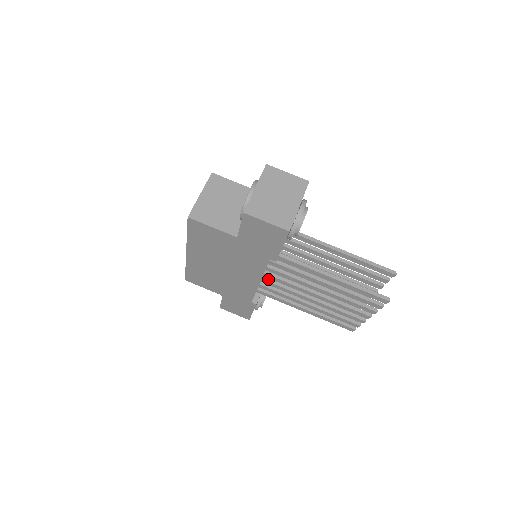
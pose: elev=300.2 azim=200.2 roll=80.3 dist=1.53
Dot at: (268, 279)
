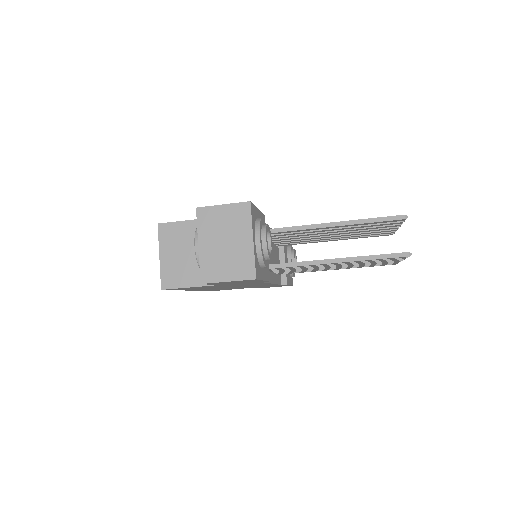
Dot at: occluded
